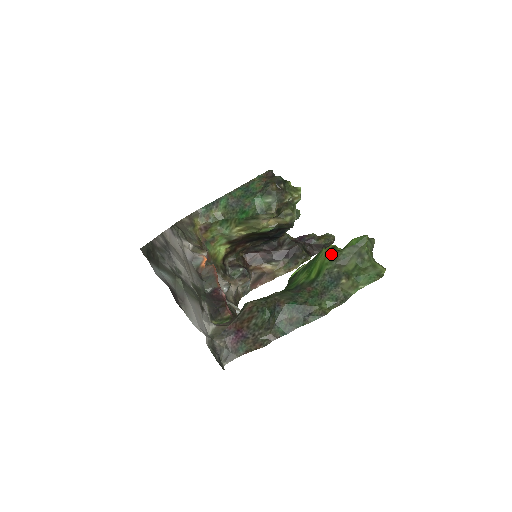
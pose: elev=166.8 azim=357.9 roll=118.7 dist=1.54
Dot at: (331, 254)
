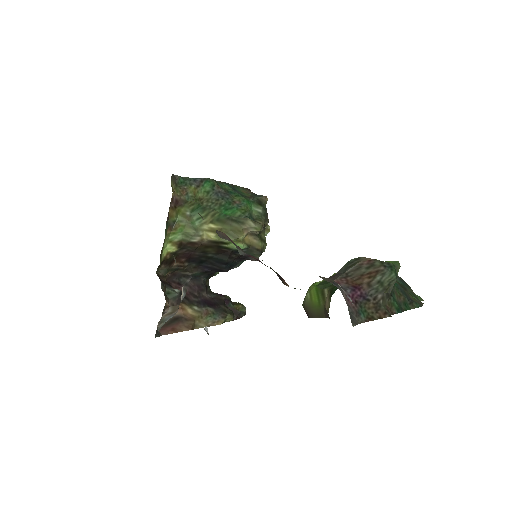
Dot at: occluded
